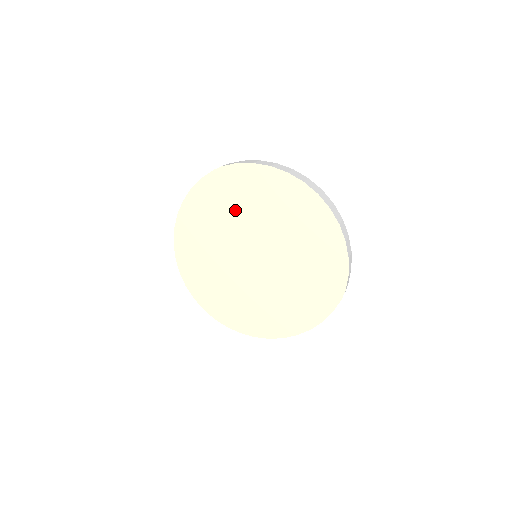
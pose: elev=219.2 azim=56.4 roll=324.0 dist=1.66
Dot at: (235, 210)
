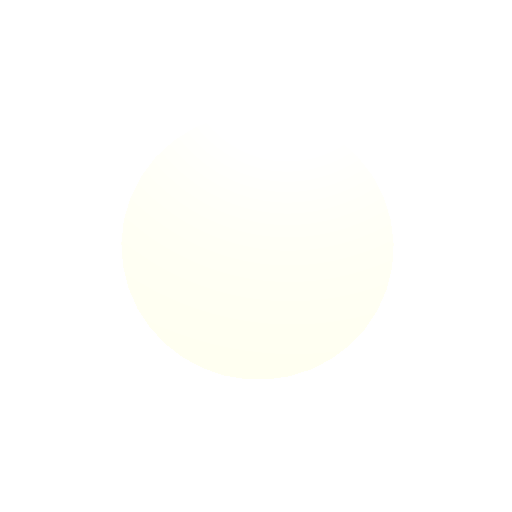
Dot at: (251, 182)
